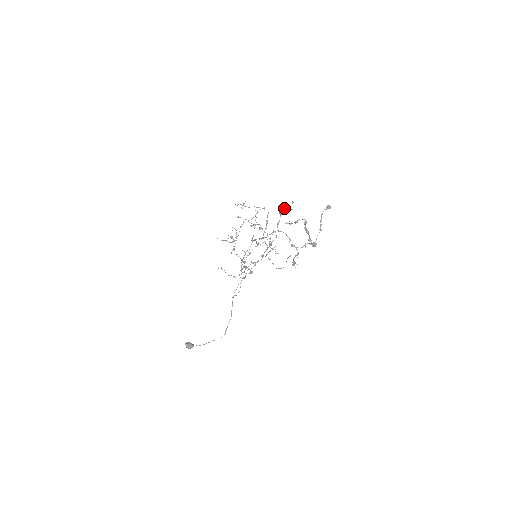
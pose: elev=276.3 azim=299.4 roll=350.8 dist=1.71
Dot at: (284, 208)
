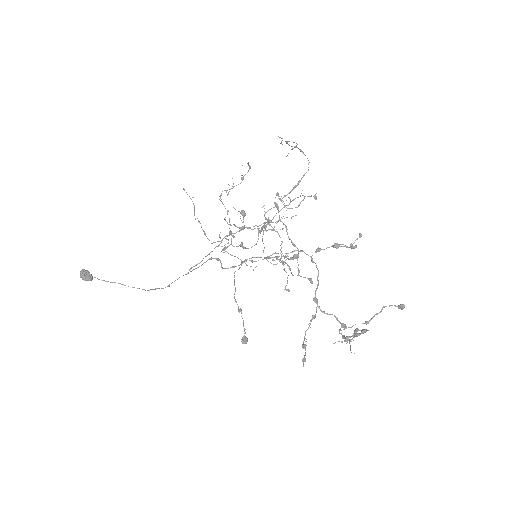
Dot at: occluded
